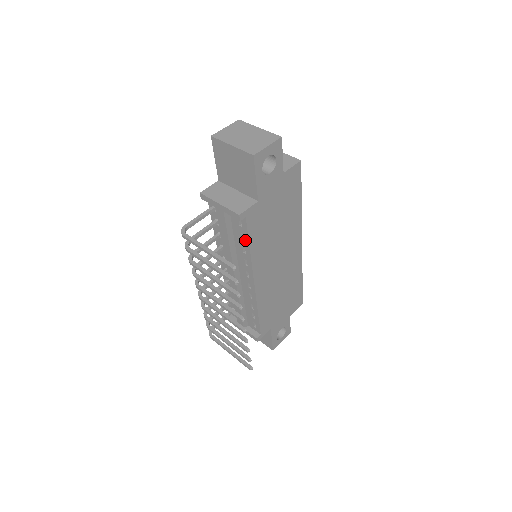
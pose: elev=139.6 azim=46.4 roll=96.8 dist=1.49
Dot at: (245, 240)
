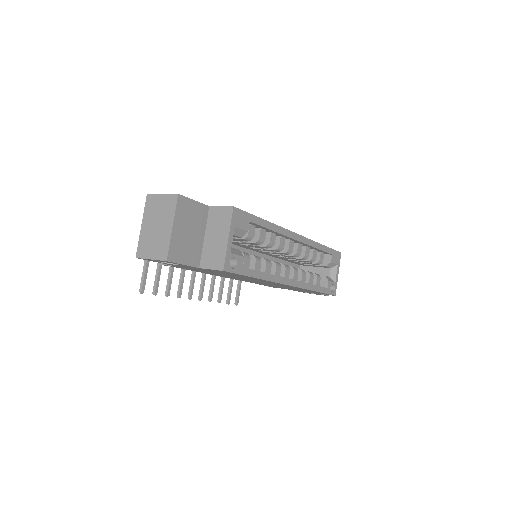
Dot at: occluded
